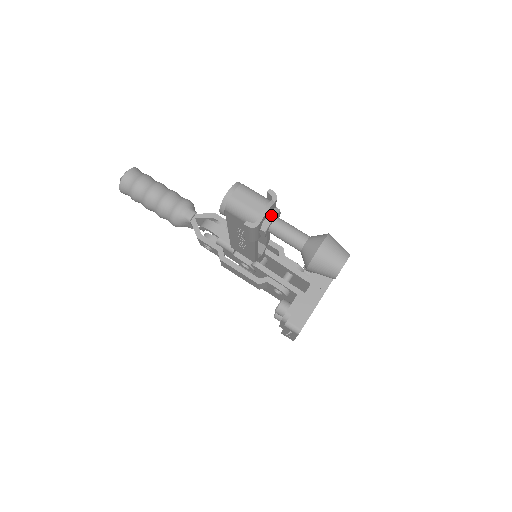
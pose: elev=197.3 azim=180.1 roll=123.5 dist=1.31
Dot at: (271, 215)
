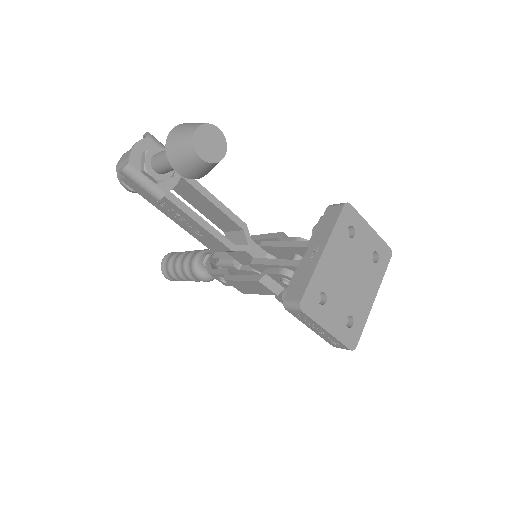
Dot at: (145, 151)
